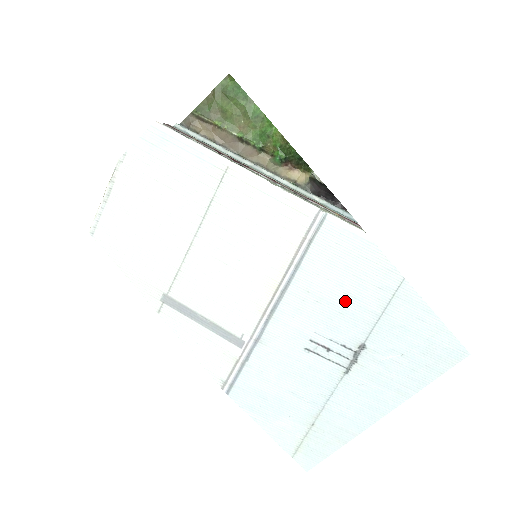
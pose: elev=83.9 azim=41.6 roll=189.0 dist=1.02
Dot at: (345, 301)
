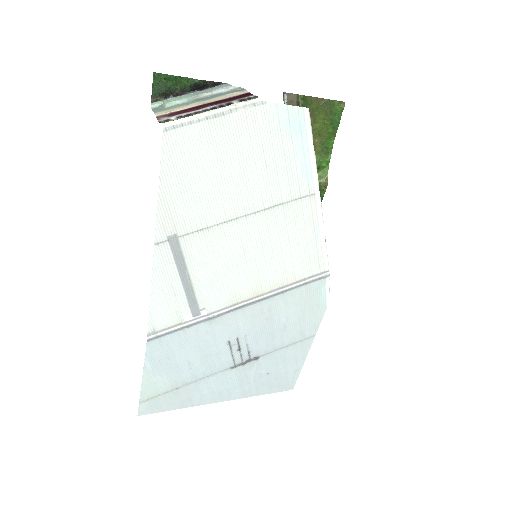
Dot at: (279, 328)
